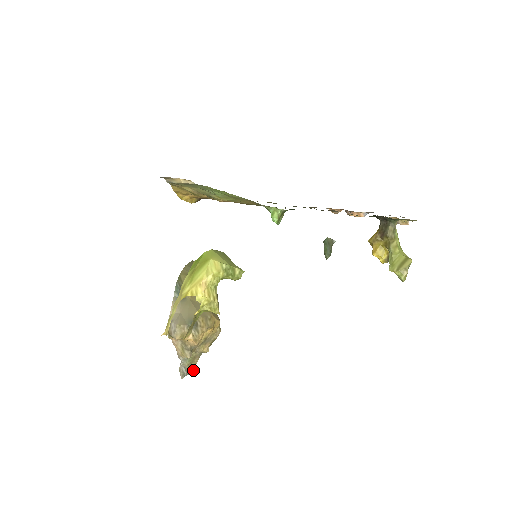
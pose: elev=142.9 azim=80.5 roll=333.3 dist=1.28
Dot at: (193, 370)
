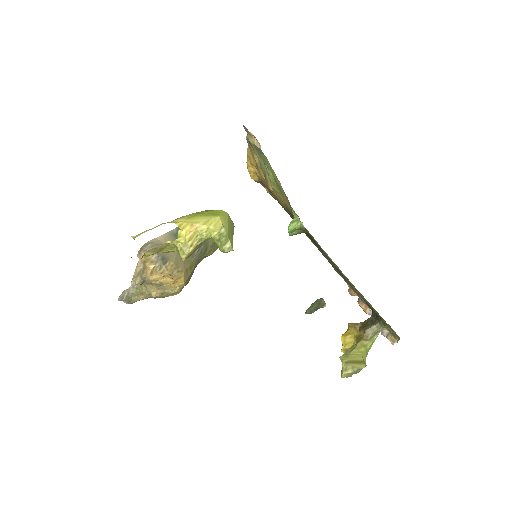
Dot at: (132, 303)
